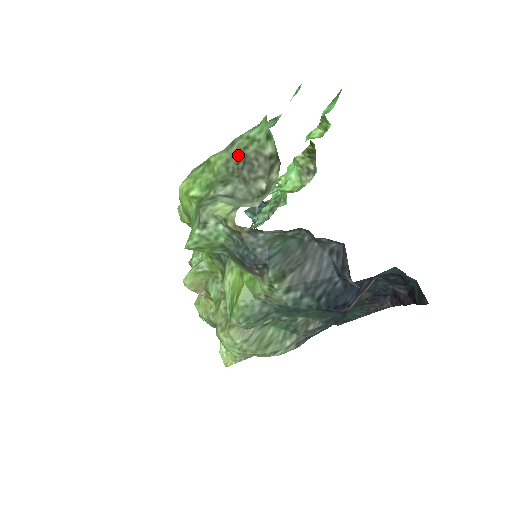
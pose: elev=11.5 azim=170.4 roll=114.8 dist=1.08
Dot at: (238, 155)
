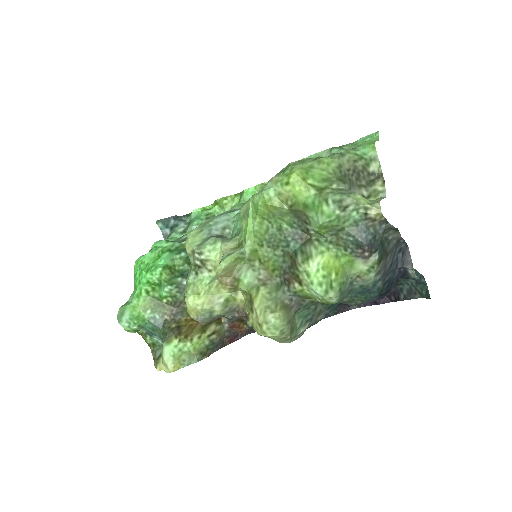
Dot at: (349, 164)
